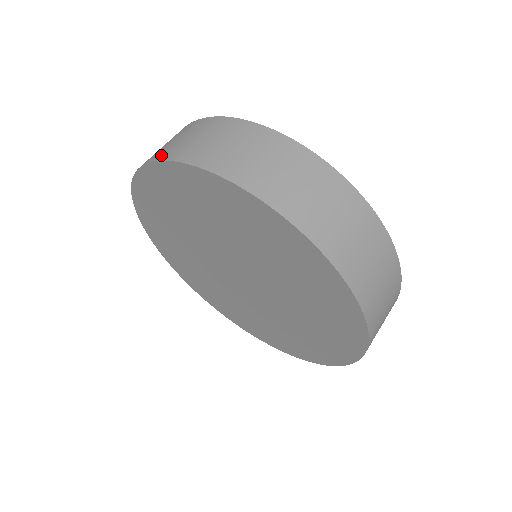
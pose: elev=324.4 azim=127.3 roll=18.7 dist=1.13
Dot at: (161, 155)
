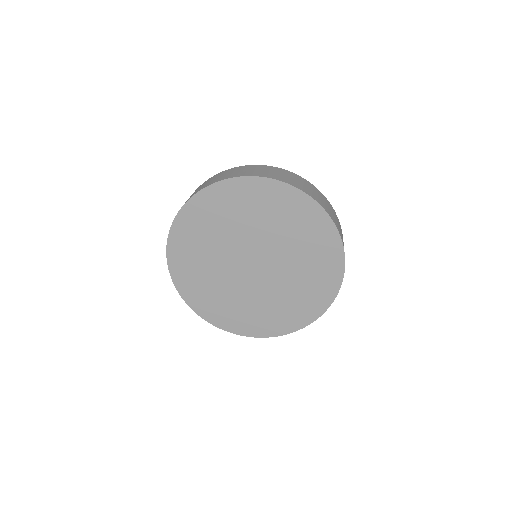
Dot at: (206, 185)
